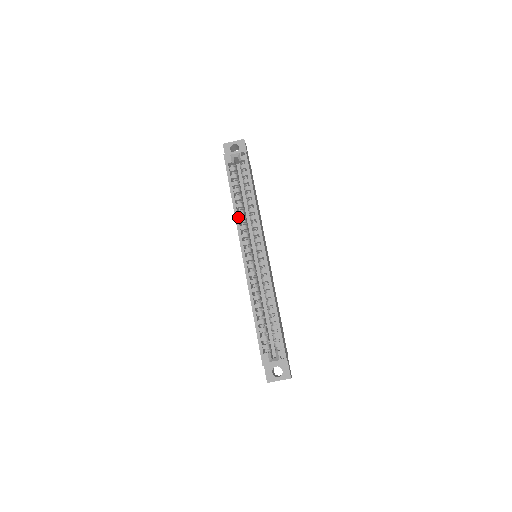
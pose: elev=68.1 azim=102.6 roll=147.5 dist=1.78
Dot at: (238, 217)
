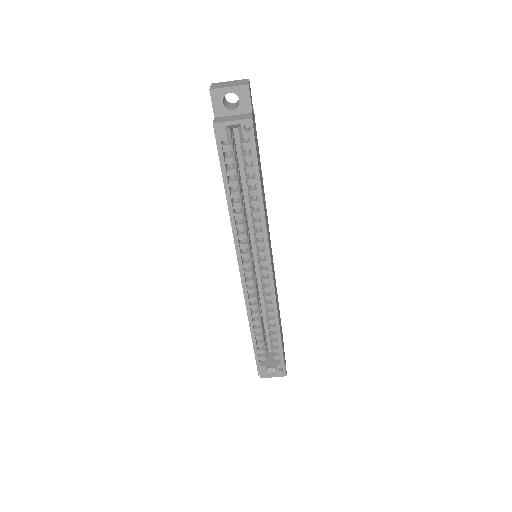
Dot at: (235, 222)
